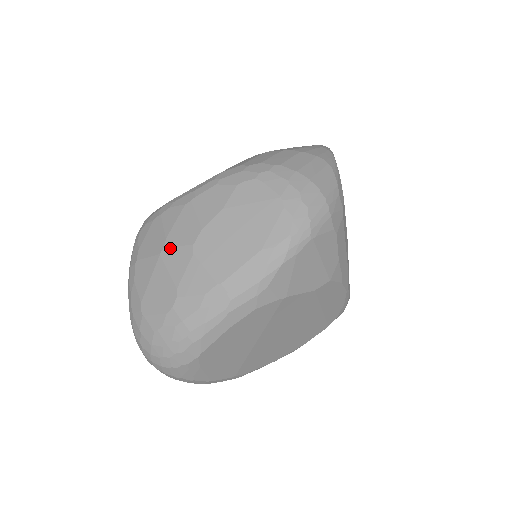
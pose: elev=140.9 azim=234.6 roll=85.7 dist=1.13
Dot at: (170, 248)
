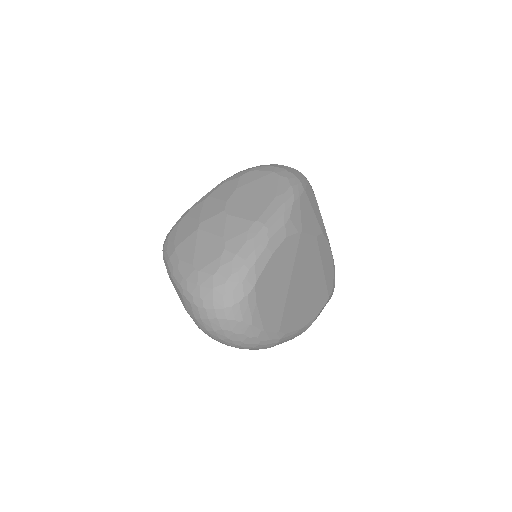
Dot at: (205, 221)
